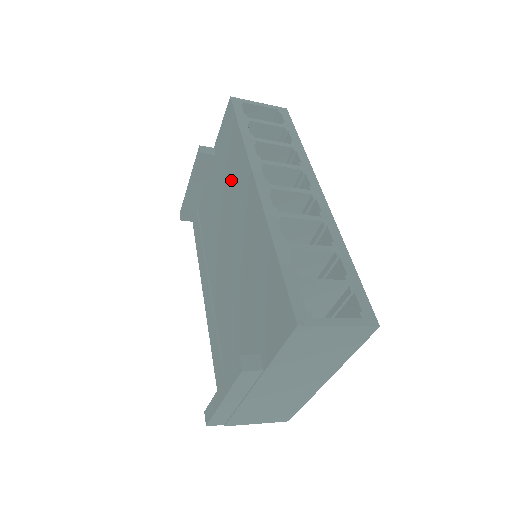
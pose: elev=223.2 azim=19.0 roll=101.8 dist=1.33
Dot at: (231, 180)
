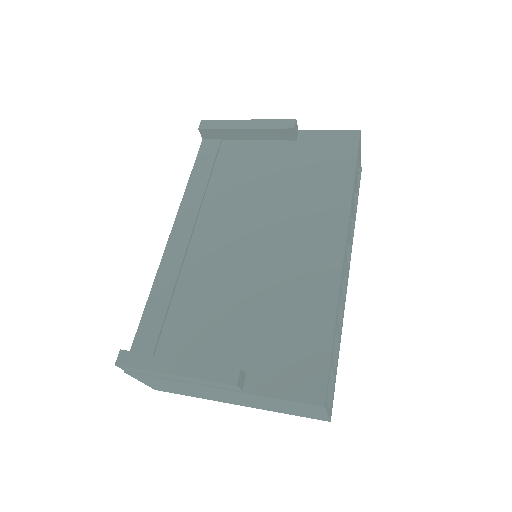
Dot at: (308, 194)
